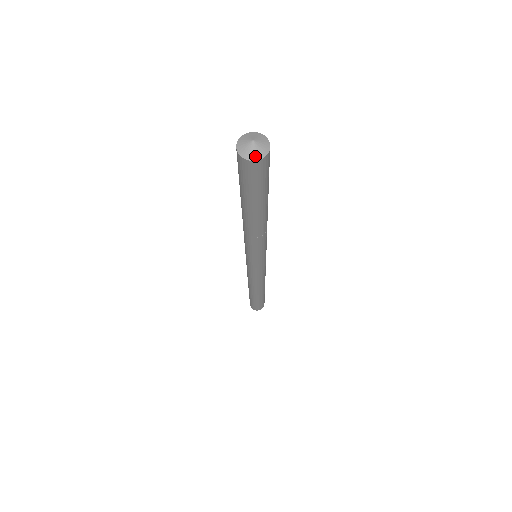
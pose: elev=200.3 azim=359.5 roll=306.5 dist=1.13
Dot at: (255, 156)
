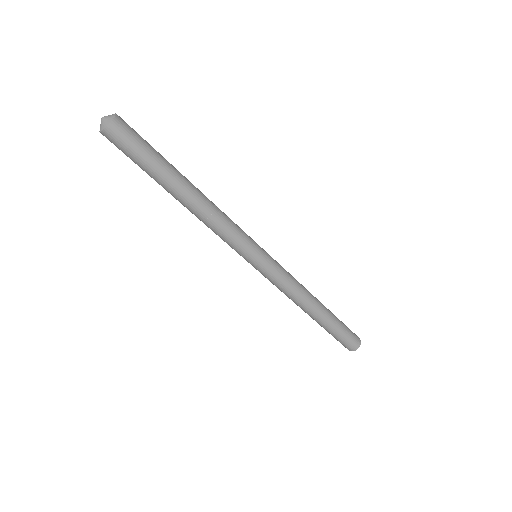
Dot at: (104, 126)
